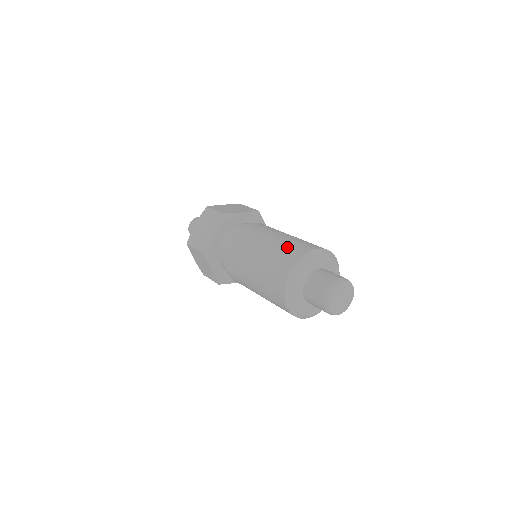
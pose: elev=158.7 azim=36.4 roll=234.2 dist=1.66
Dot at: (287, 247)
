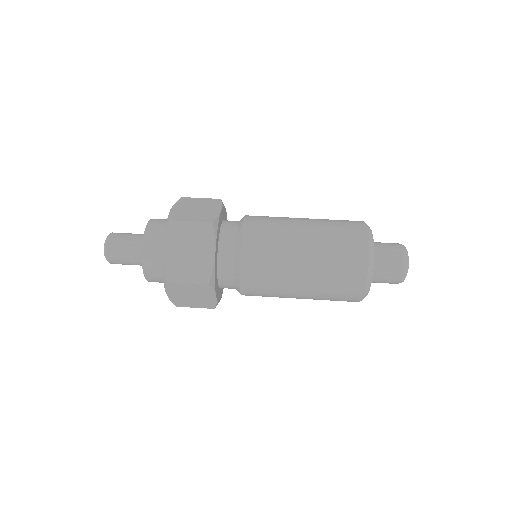
Dot at: (336, 281)
